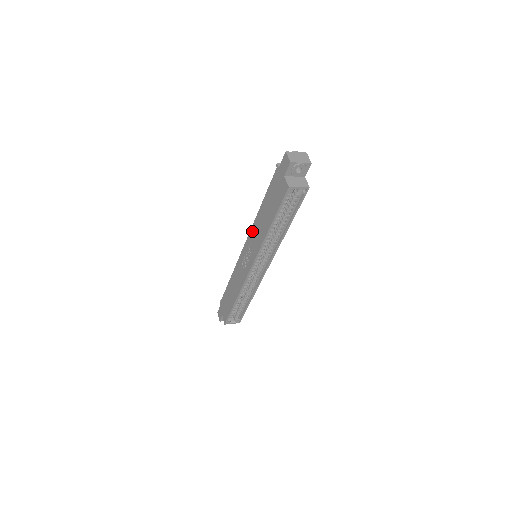
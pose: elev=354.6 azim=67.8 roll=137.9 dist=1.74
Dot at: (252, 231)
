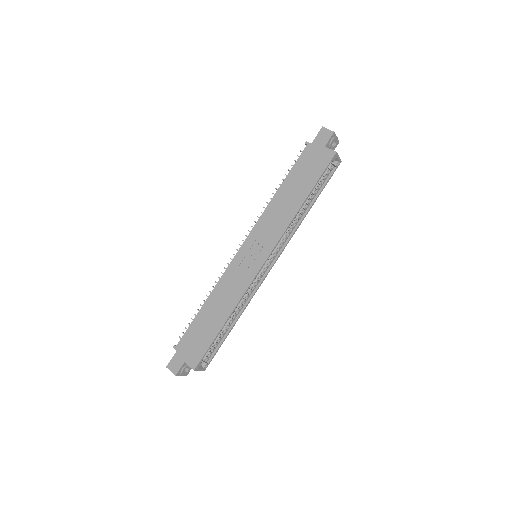
Dot at: (262, 221)
